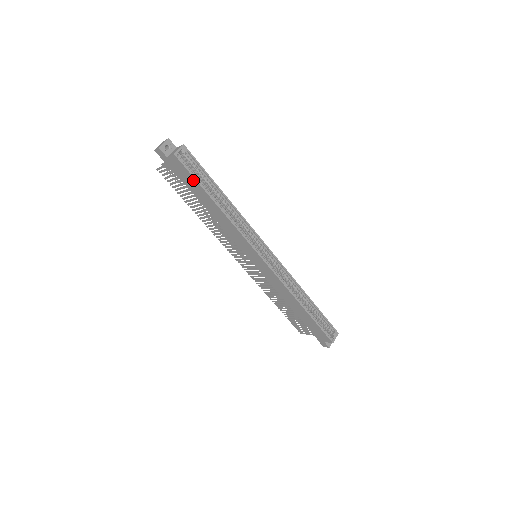
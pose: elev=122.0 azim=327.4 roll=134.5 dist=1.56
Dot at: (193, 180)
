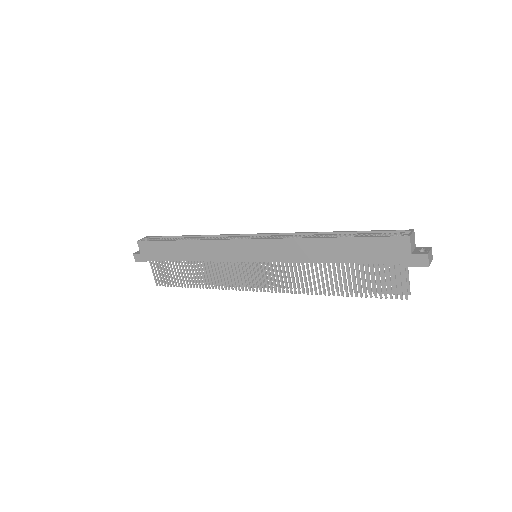
Dot at: (159, 245)
